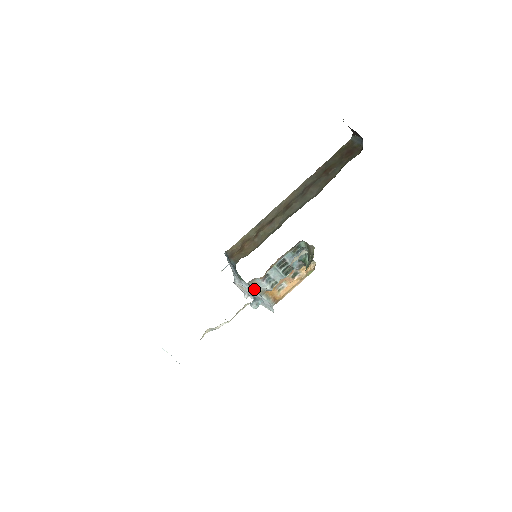
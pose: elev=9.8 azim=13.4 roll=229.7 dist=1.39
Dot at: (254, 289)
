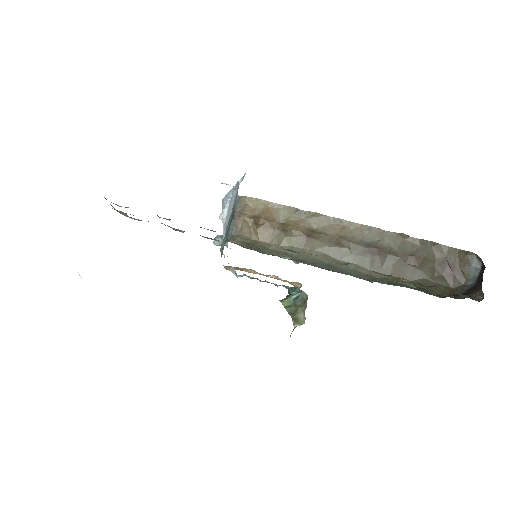
Dot at: (224, 266)
